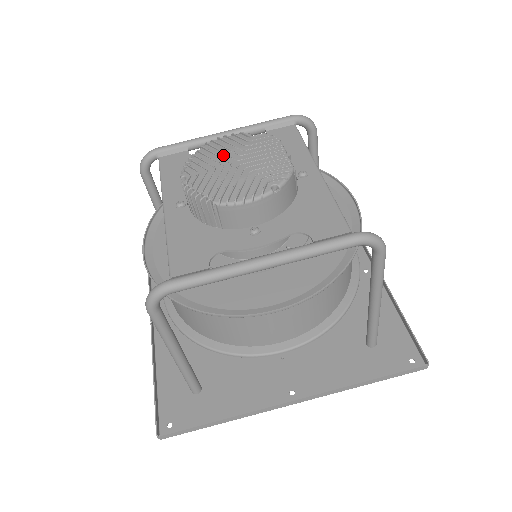
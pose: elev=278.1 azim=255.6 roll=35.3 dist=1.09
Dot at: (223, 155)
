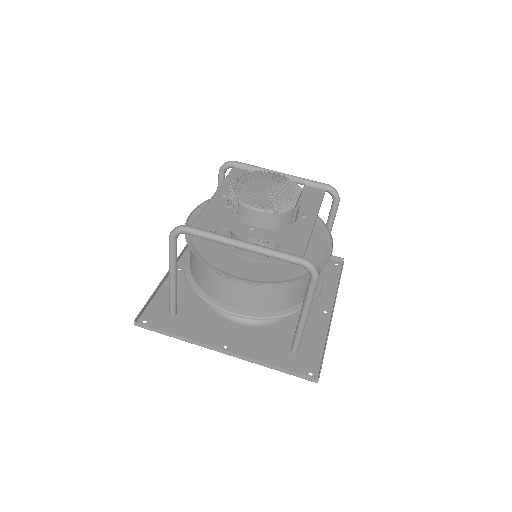
Dot at: (263, 181)
